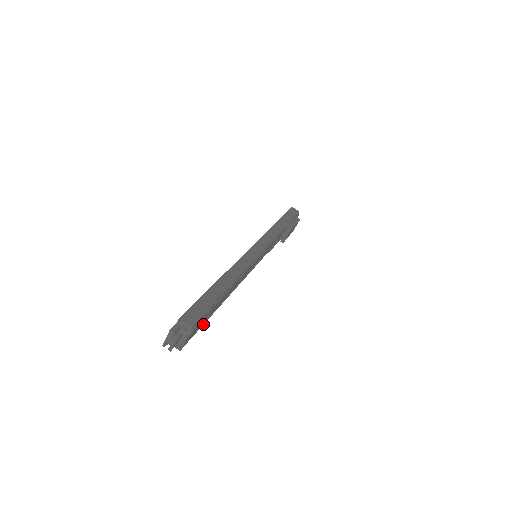
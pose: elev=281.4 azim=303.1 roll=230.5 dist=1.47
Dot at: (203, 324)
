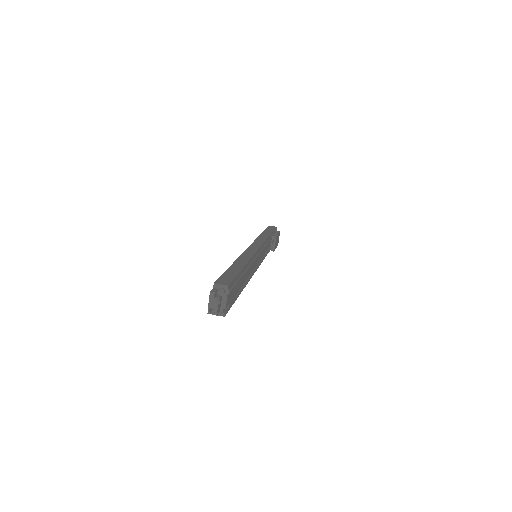
Dot at: (235, 300)
